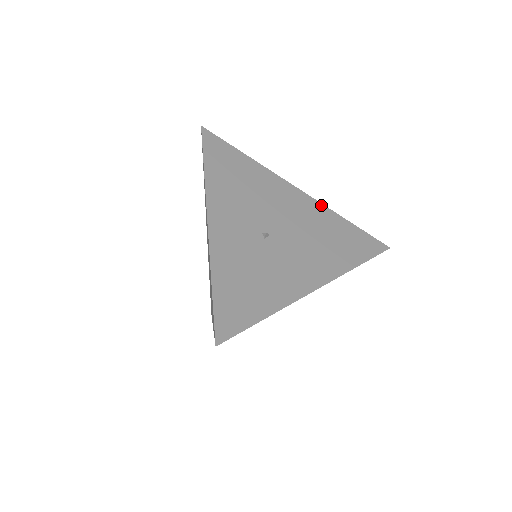
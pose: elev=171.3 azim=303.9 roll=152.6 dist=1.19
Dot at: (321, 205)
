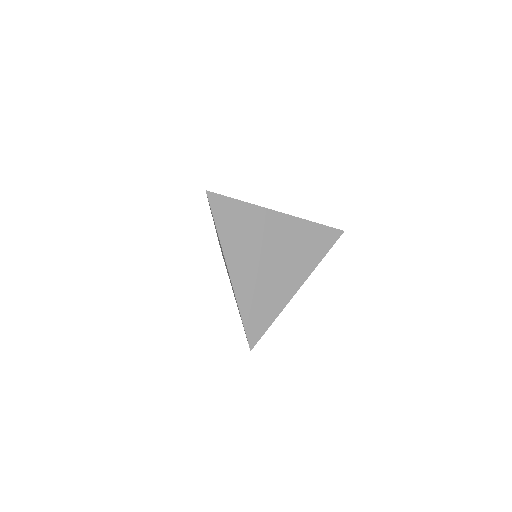
Dot at: occluded
